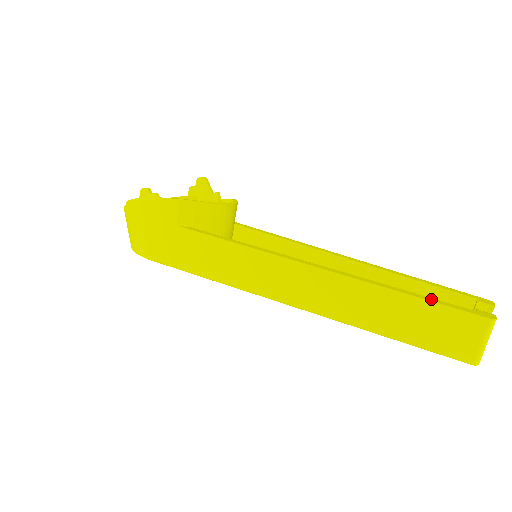
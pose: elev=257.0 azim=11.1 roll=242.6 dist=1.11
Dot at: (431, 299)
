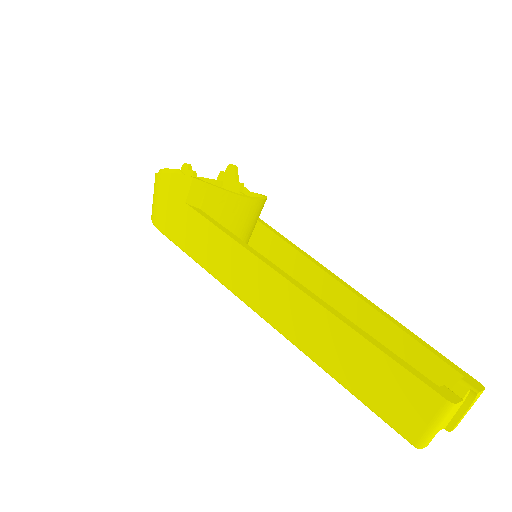
Dot at: (392, 354)
